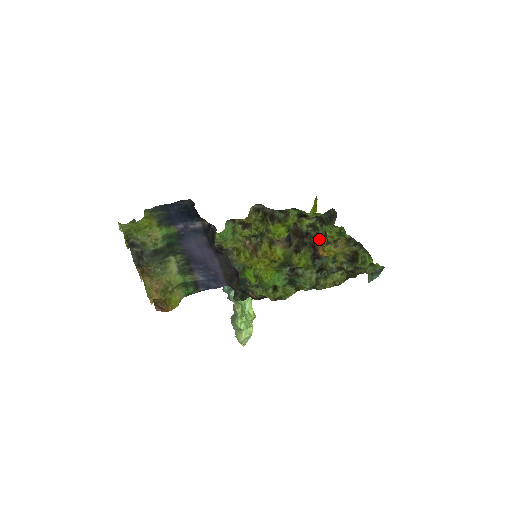
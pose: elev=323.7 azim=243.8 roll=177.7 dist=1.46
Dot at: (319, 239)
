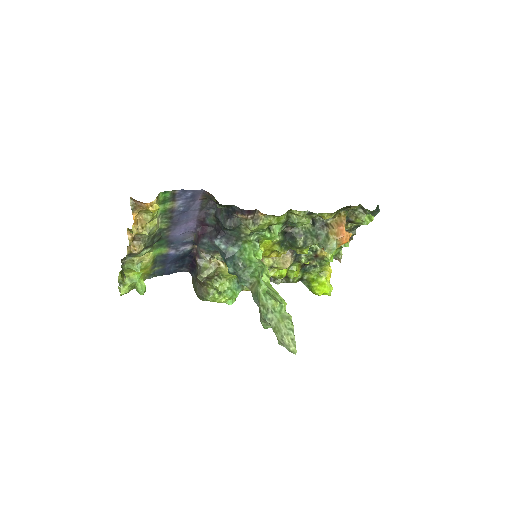
Dot at: occluded
